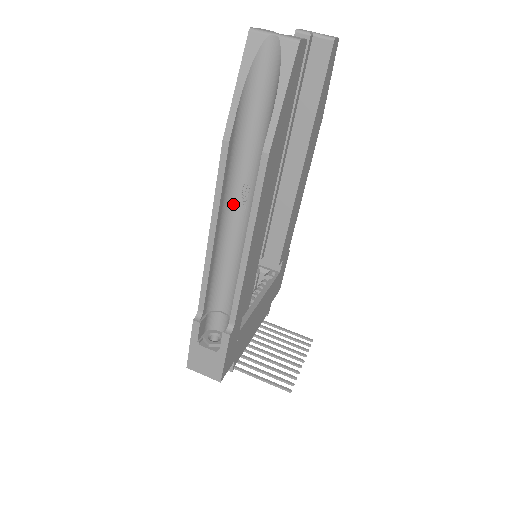
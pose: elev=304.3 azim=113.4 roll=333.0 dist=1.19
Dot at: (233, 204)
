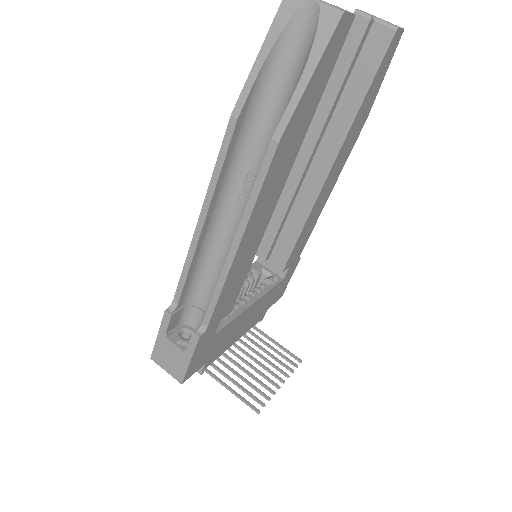
Dot at: (232, 192)
